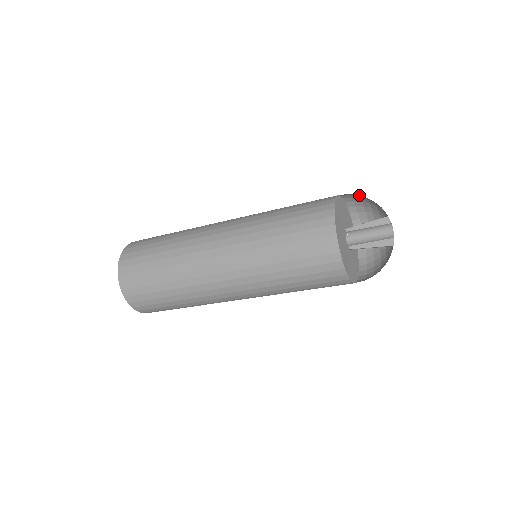
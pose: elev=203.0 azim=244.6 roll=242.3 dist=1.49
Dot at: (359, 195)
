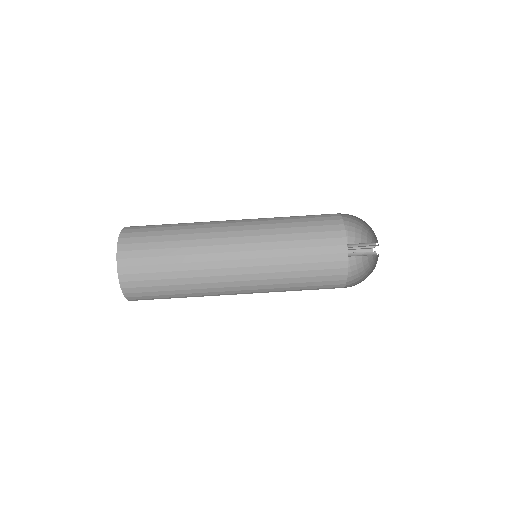
Dot at: occluded
